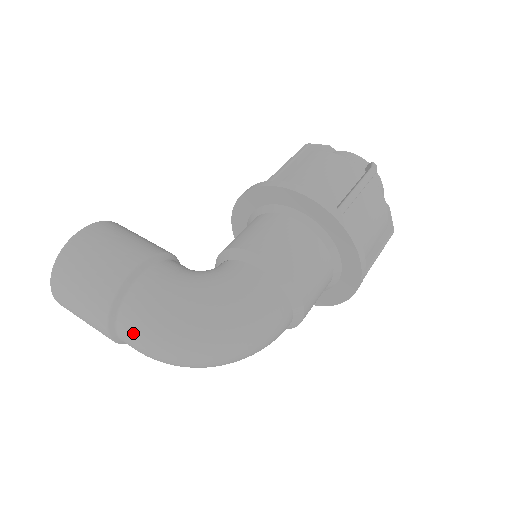
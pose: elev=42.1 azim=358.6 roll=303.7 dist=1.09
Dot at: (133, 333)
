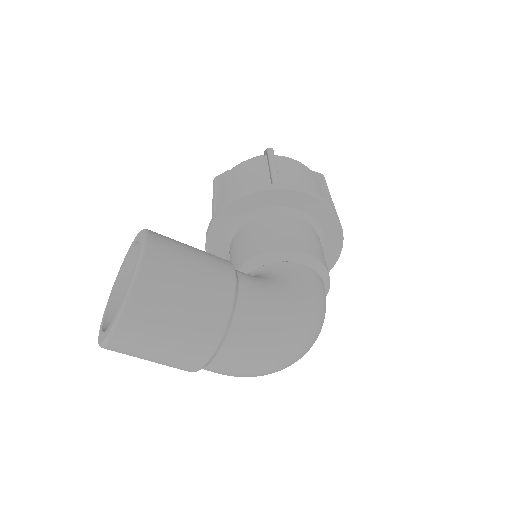
Dot at: (245, 352)
